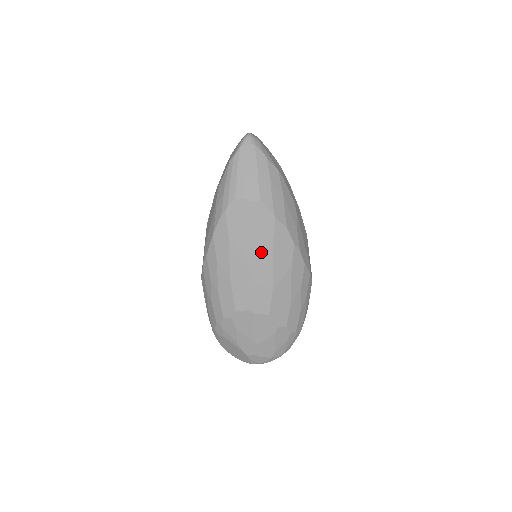
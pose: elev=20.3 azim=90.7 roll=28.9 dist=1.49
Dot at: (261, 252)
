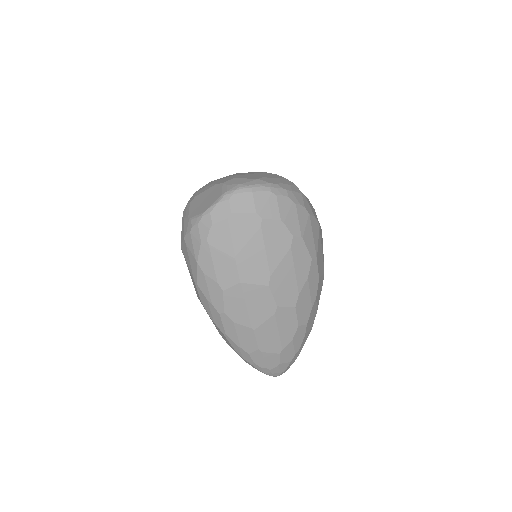
Dot at: occluded
